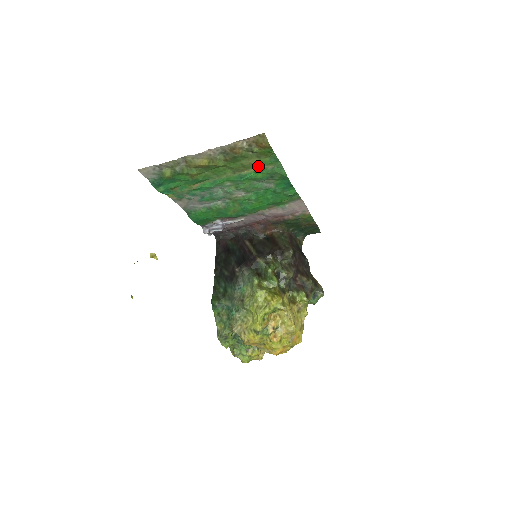
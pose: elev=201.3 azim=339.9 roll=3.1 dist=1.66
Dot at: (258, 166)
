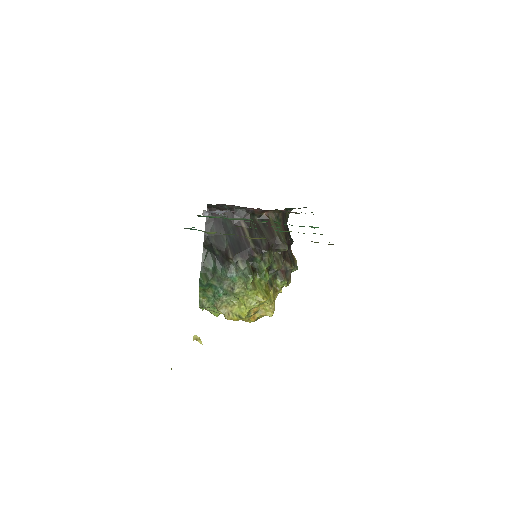
Dot at: occluded
